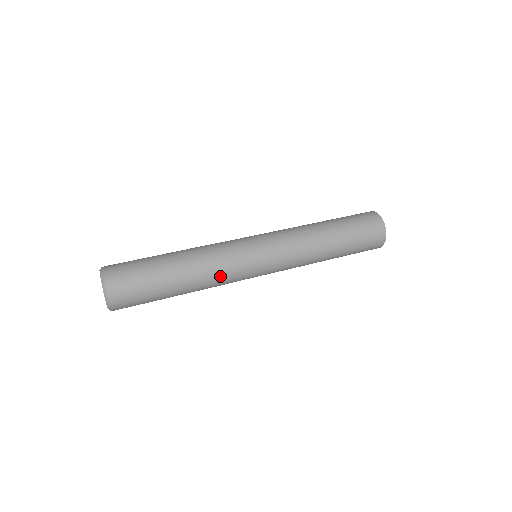
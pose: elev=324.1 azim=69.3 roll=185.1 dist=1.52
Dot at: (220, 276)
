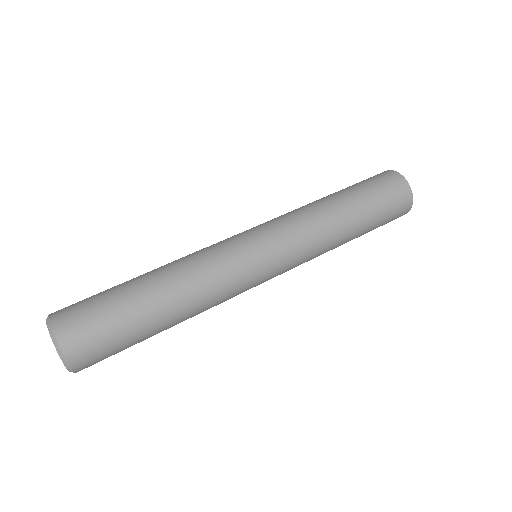
Dot at: occluded
